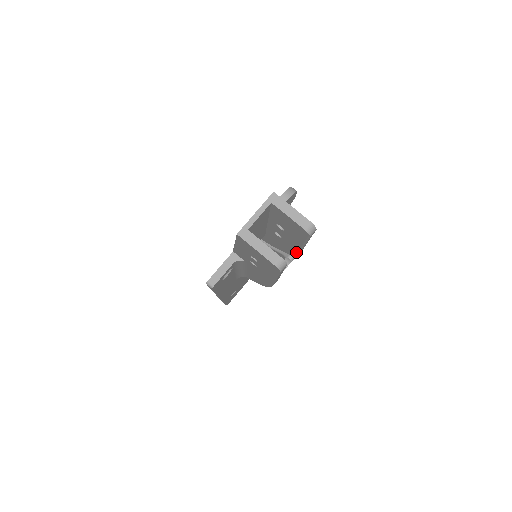
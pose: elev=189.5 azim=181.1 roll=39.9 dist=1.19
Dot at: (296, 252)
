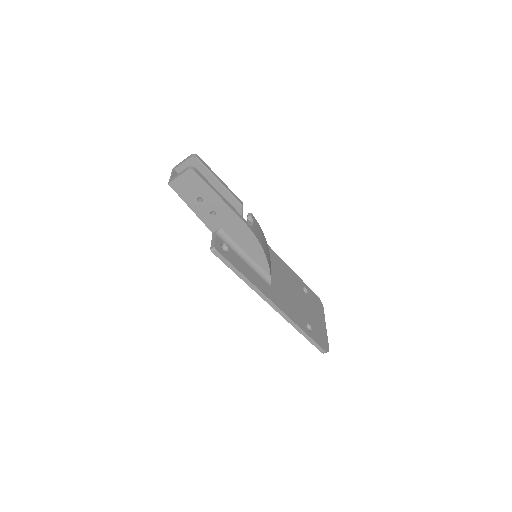
Dot at: (231, 196)
